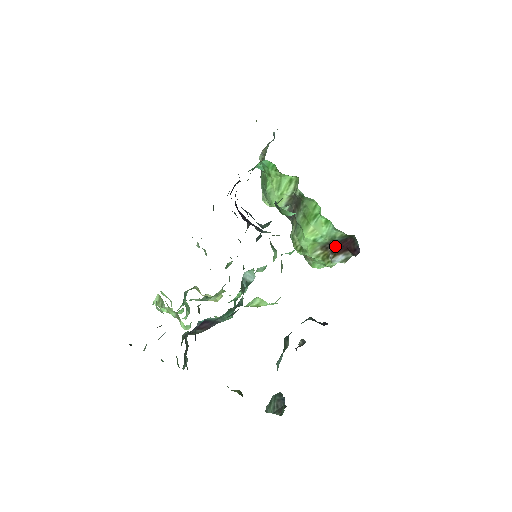
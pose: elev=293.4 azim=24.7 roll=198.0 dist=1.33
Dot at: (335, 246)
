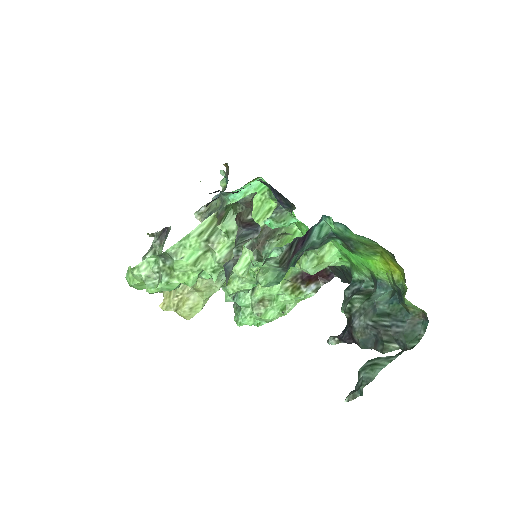
Dot at: (307, 276)
